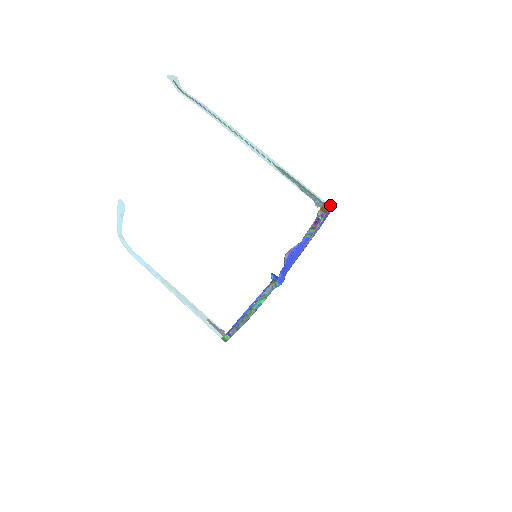
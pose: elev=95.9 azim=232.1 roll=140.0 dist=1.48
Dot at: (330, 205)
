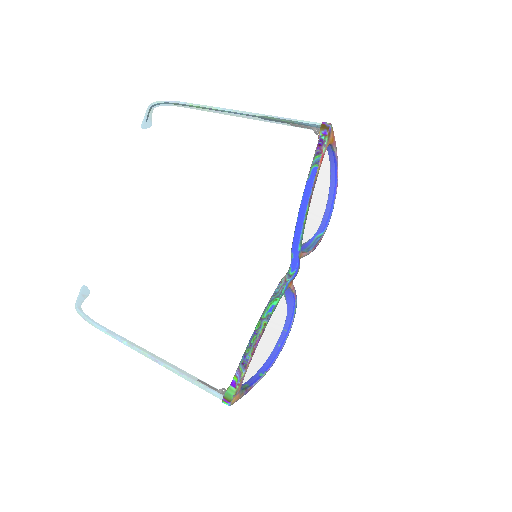
Dot at: (331, 128)
